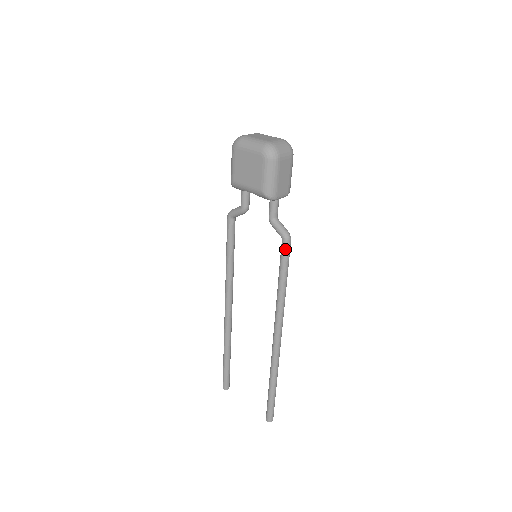
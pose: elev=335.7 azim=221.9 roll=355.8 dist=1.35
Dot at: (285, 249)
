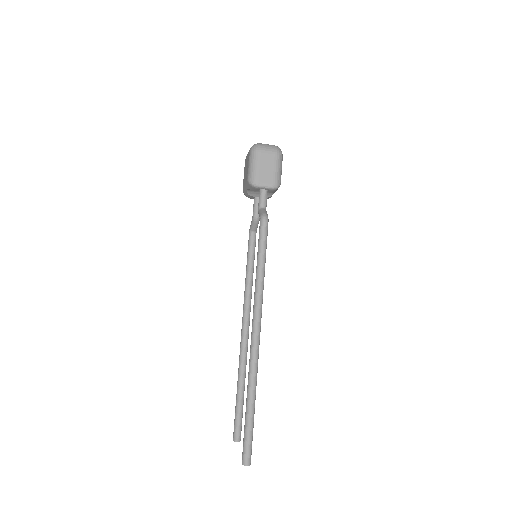
Dot at: (260, 228)
